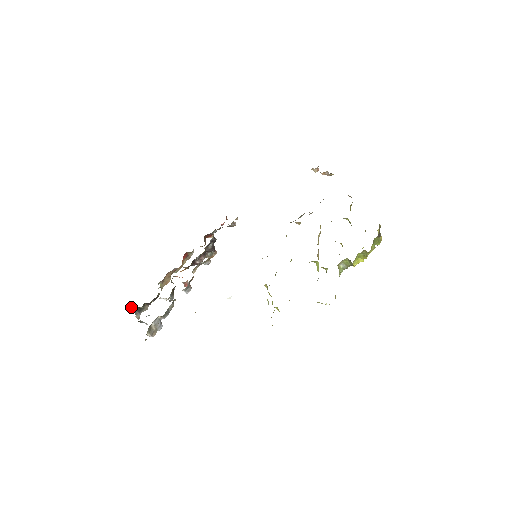
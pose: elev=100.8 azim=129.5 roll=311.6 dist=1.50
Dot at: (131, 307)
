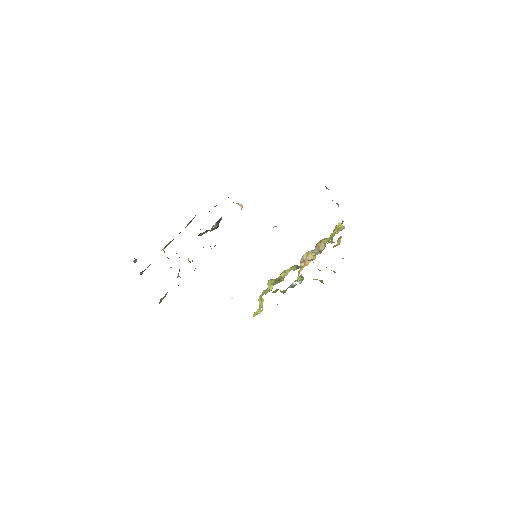
Dot at: (134, 261)
